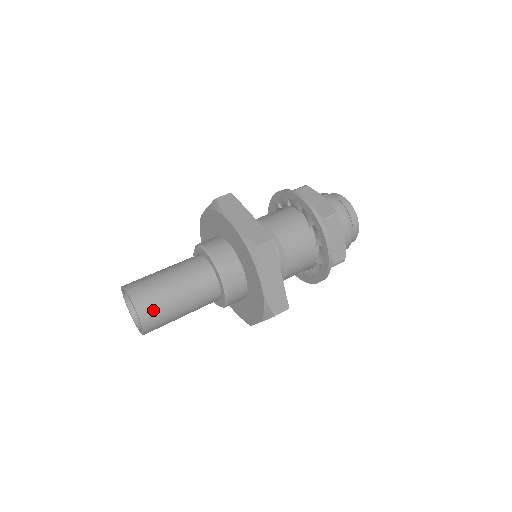
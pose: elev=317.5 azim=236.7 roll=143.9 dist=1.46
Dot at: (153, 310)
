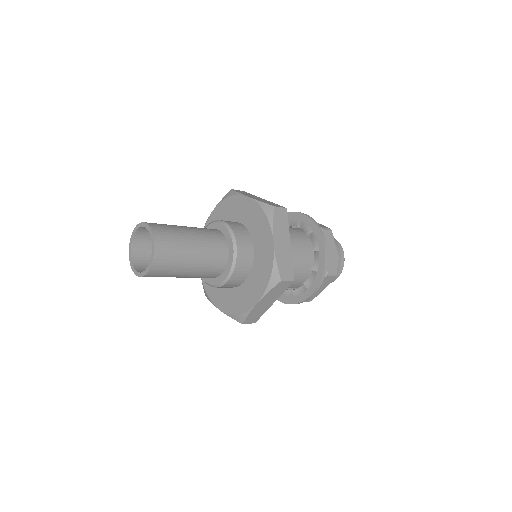
Dot at: (158, 224)
